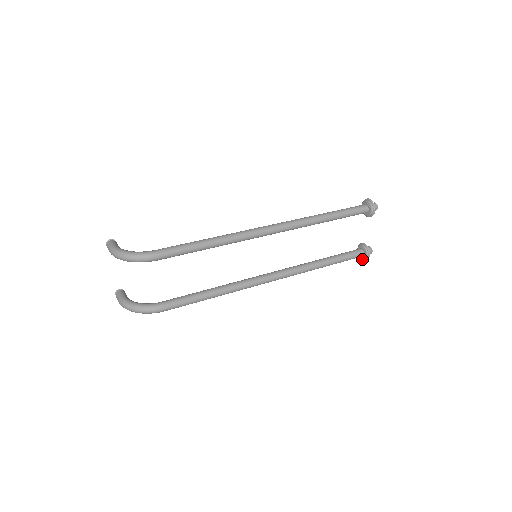
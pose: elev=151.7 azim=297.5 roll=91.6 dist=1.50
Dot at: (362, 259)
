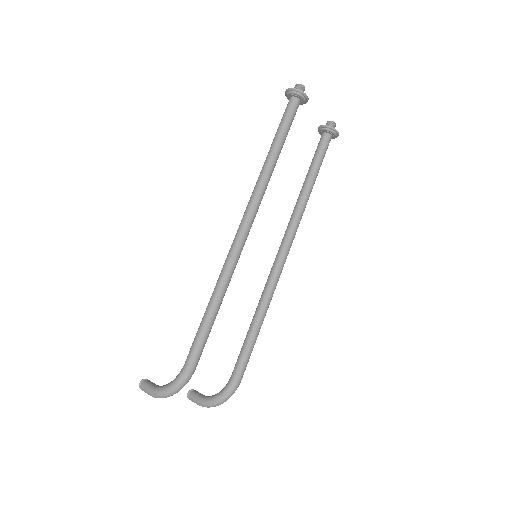
Dot at: occluded
